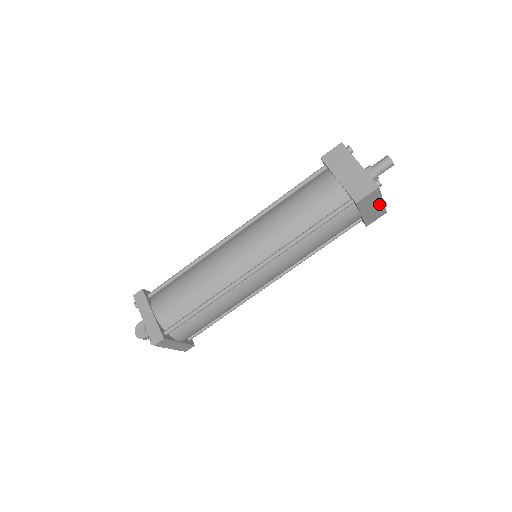
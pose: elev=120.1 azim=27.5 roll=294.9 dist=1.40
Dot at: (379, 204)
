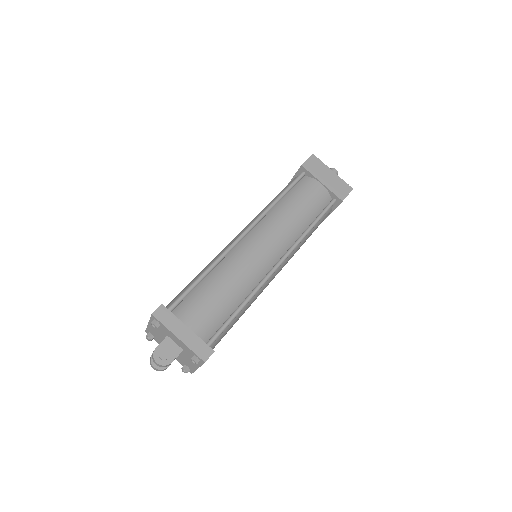
Dot at: occluded
